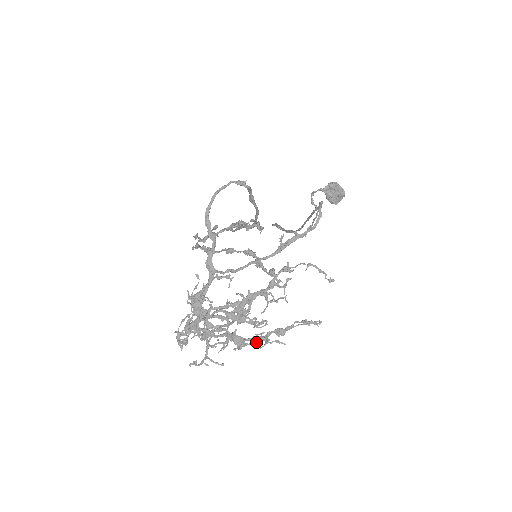
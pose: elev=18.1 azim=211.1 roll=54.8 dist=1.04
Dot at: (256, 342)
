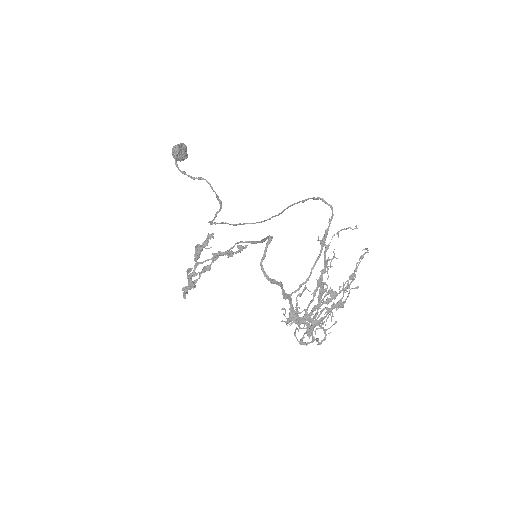
Dot at: occluded
